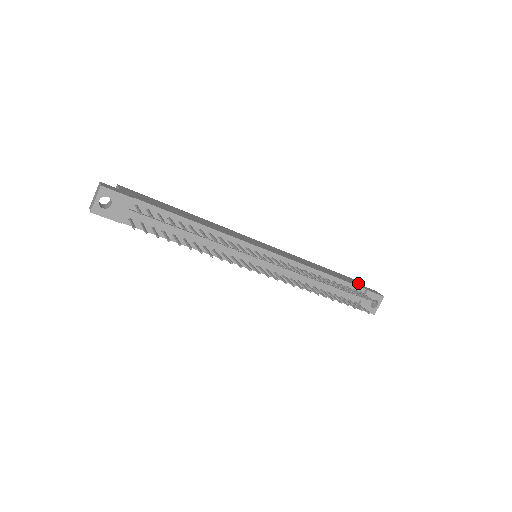
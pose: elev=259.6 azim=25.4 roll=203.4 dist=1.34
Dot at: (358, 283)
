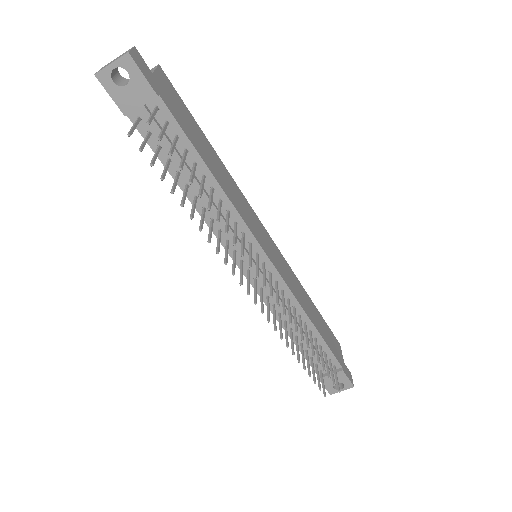
Dot at: (340, 353)
